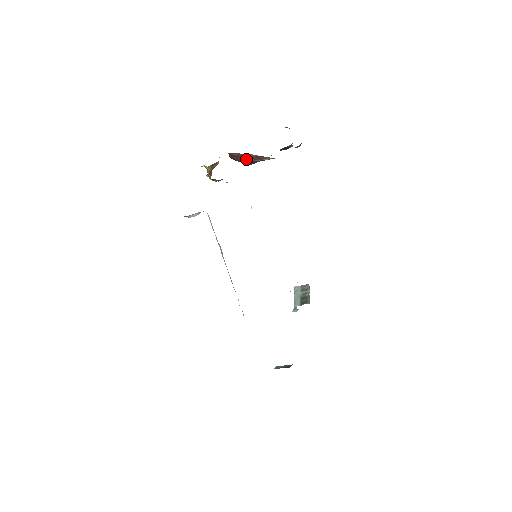
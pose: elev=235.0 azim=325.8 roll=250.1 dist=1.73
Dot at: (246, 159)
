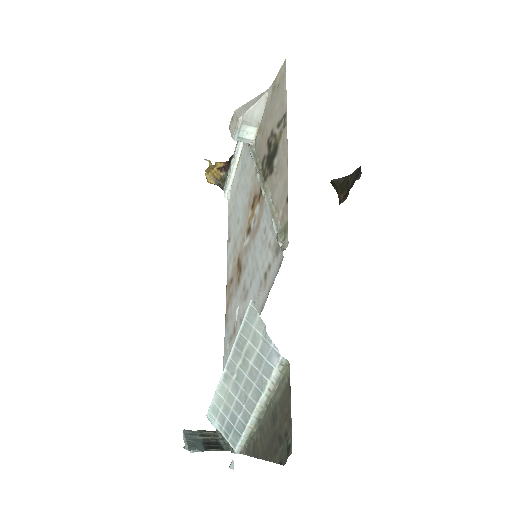
Dot at: occluded
